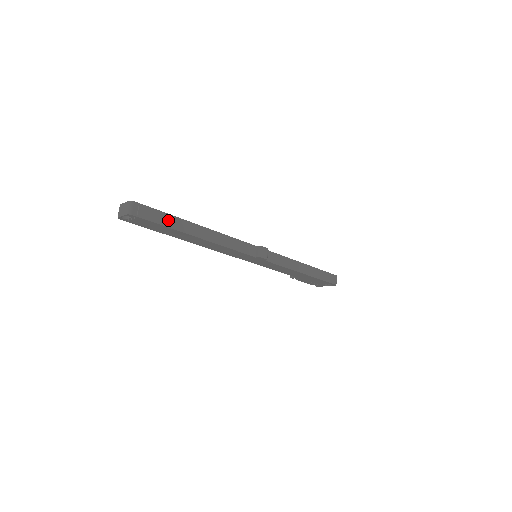
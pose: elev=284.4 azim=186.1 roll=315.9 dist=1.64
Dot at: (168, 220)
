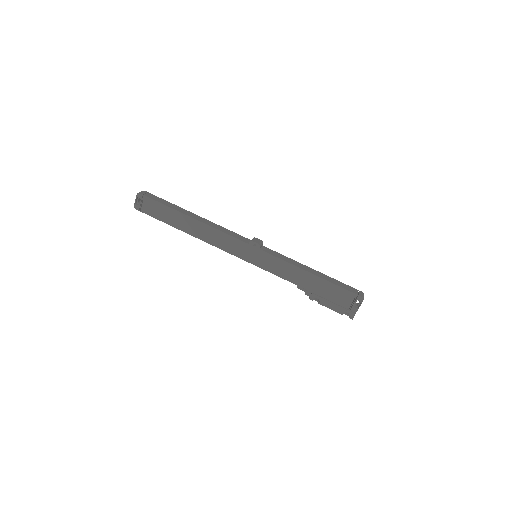
Dot at: (168, 204)
